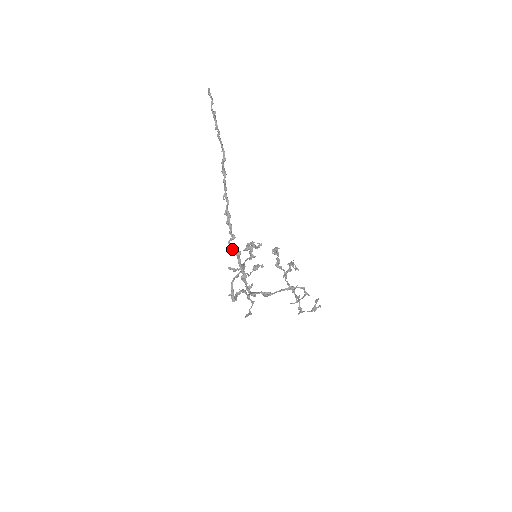
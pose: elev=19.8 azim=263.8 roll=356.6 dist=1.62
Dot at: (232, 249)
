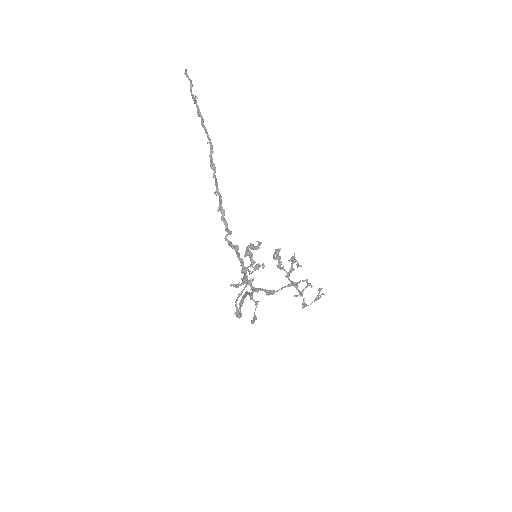
Dot at: (229, 244)
